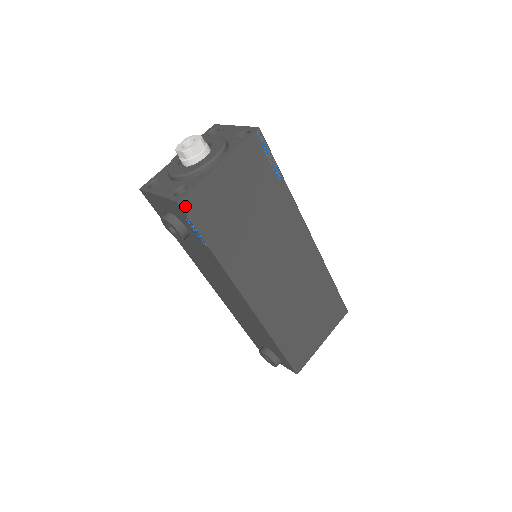
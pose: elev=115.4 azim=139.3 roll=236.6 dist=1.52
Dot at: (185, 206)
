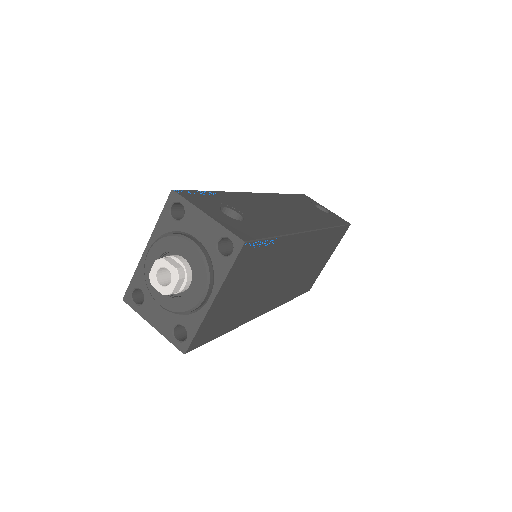
Dot at: (192, 348)
